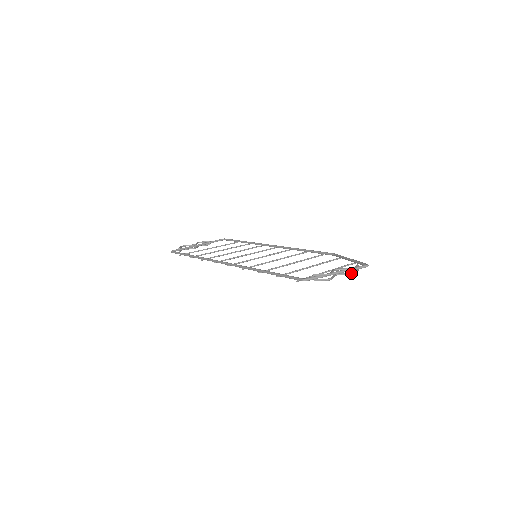
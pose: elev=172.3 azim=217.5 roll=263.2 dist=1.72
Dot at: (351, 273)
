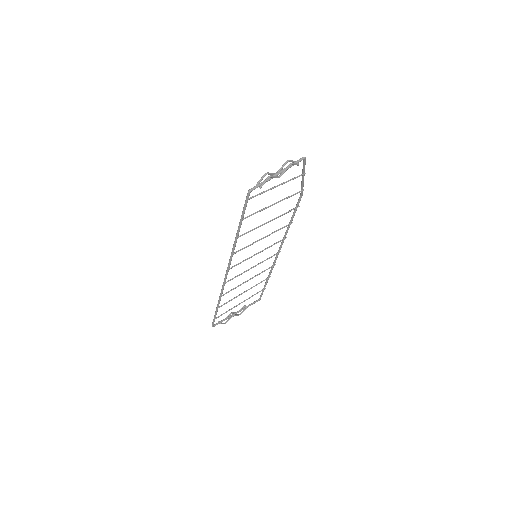
Dot at: (288, 165)
